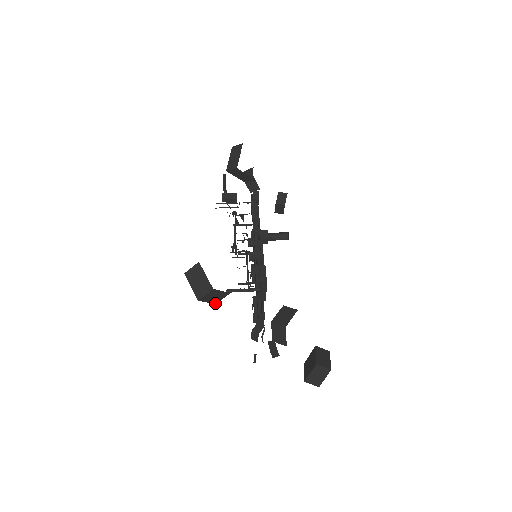
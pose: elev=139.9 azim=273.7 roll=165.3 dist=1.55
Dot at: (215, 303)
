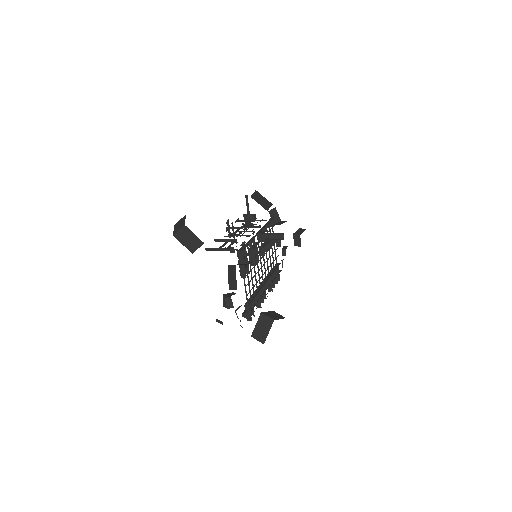
Dot at: (192, 252)
